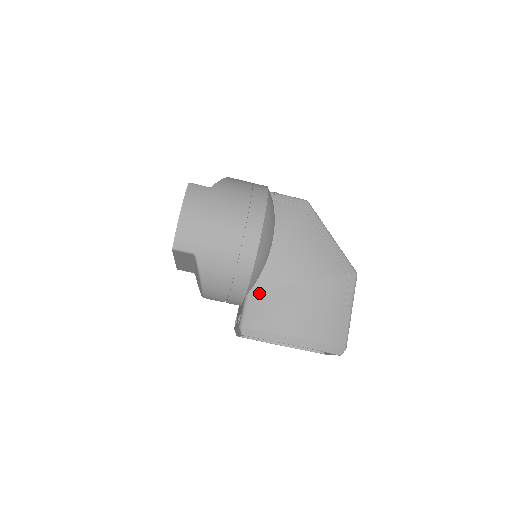
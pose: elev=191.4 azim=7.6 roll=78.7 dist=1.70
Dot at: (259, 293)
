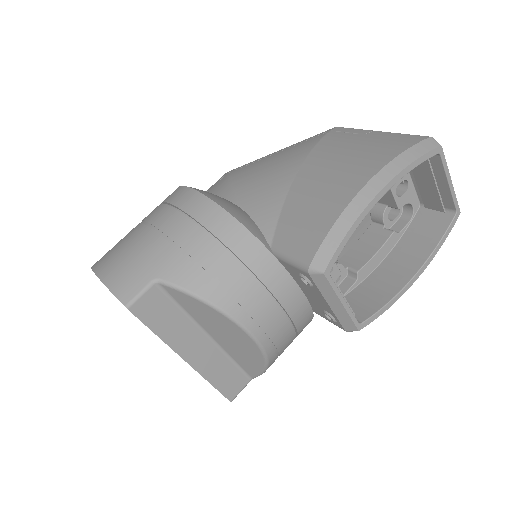
Dot at: (277, 231)
